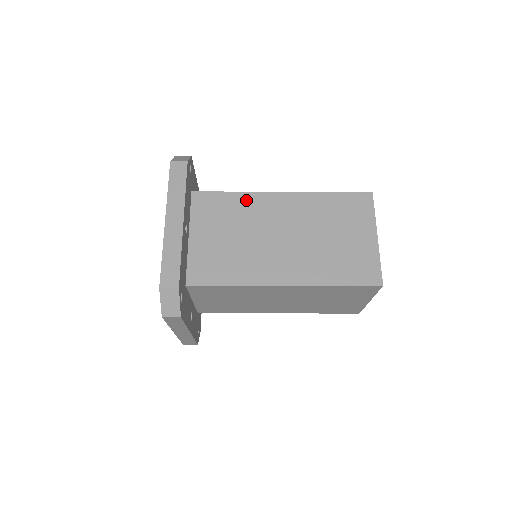
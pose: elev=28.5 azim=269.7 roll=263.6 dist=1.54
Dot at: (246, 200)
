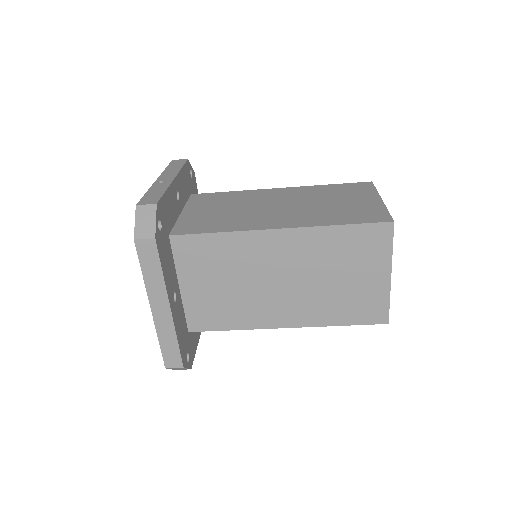
Dot at: (236, 242)
